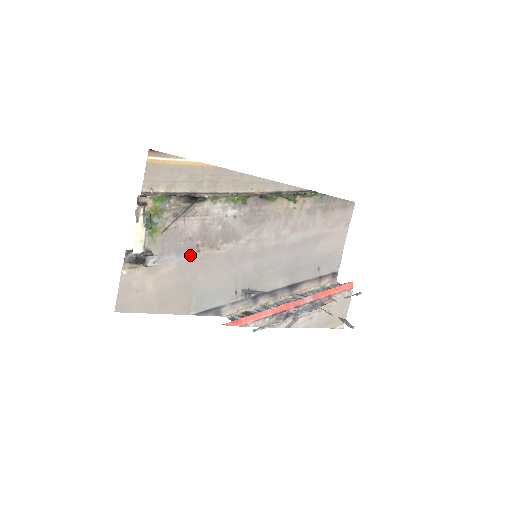
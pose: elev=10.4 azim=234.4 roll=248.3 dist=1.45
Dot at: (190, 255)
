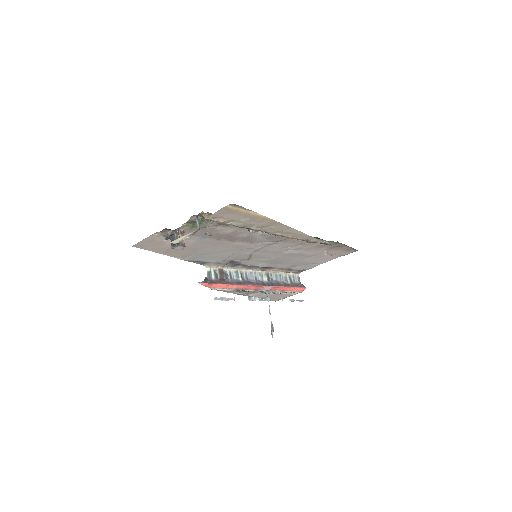
Dot at: (211, 239)
